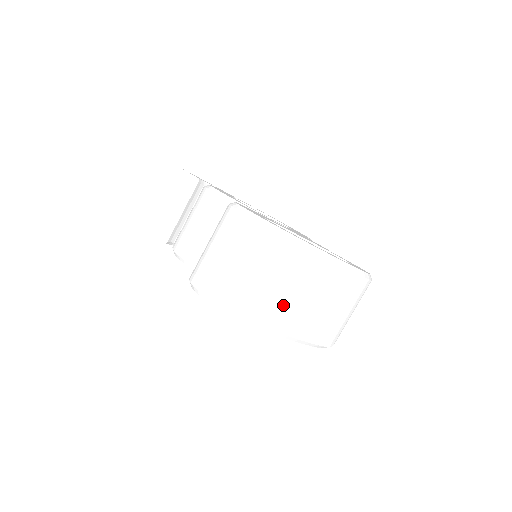
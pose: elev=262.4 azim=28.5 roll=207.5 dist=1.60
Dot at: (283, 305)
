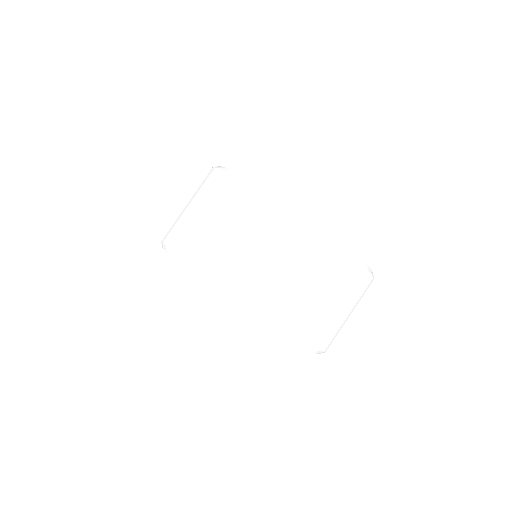
Dot at: (243, 262)
